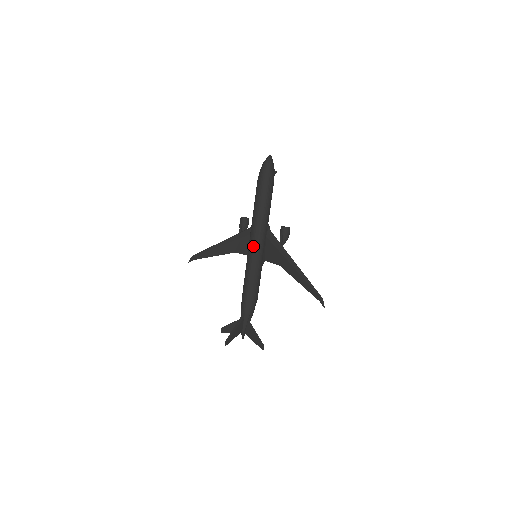
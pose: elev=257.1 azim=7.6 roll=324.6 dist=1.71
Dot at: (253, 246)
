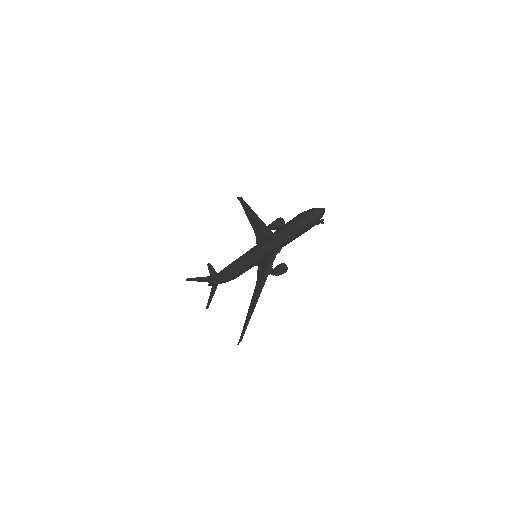
Dot at: (255, 250)
